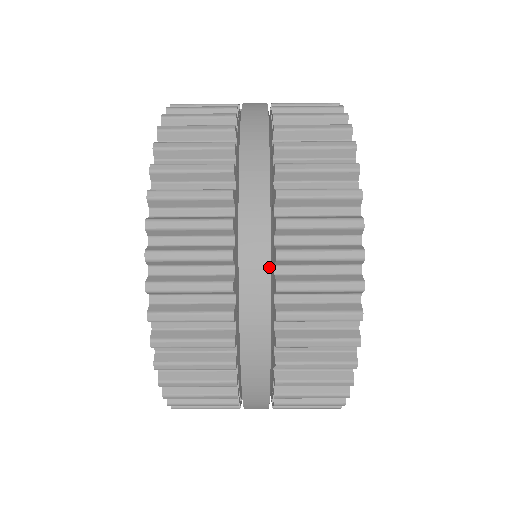
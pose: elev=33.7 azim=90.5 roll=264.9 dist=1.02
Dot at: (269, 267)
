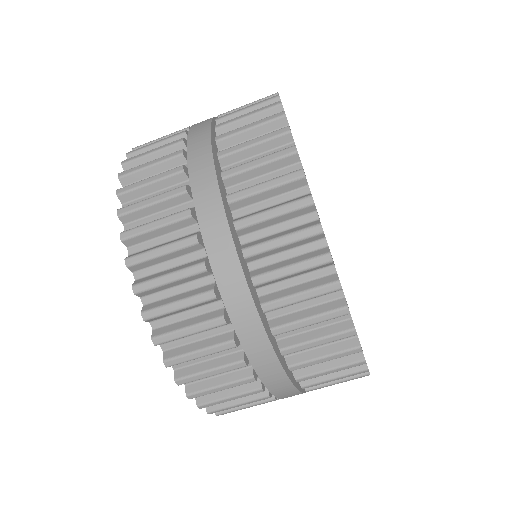
Dot at: (213, 164)
